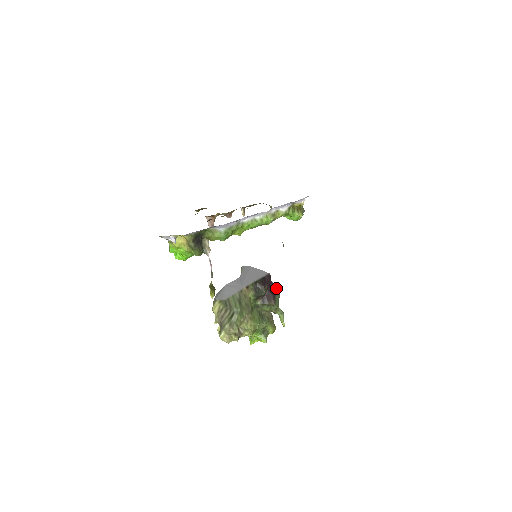
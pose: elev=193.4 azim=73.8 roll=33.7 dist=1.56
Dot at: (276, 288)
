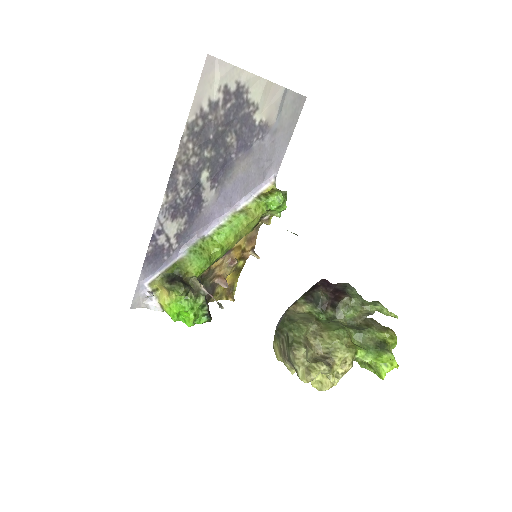
Dot at: (341, 285)
